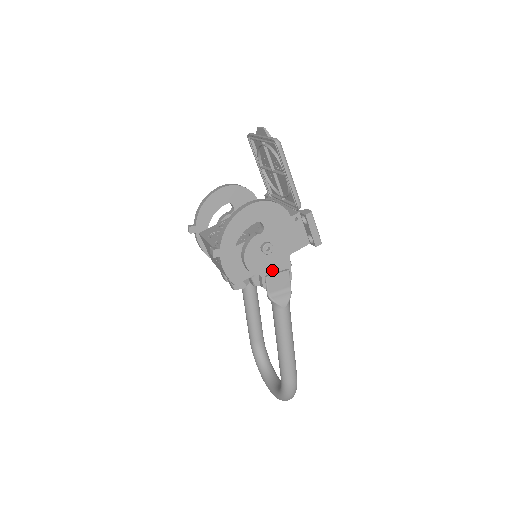
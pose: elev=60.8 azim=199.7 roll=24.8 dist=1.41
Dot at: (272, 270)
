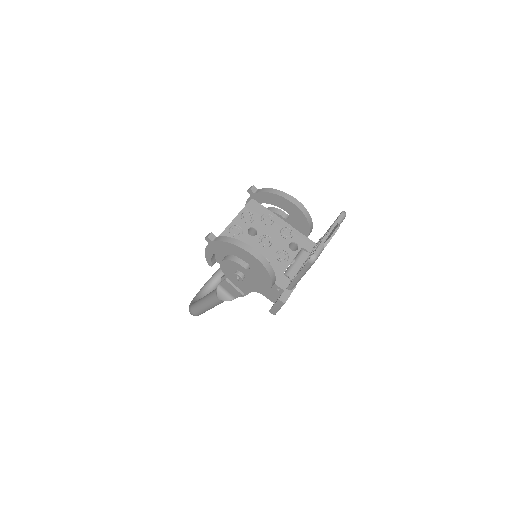
Dot at: (234, 282)
